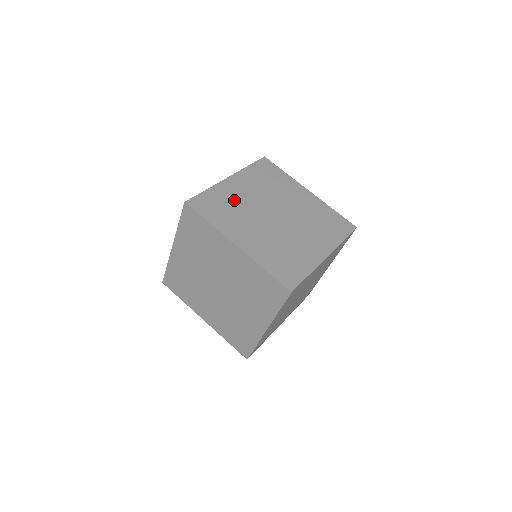
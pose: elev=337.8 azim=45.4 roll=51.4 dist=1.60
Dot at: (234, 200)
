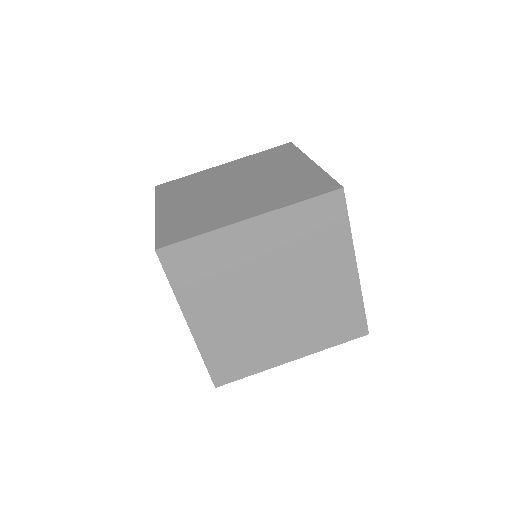
Dot at: (231, 261)
